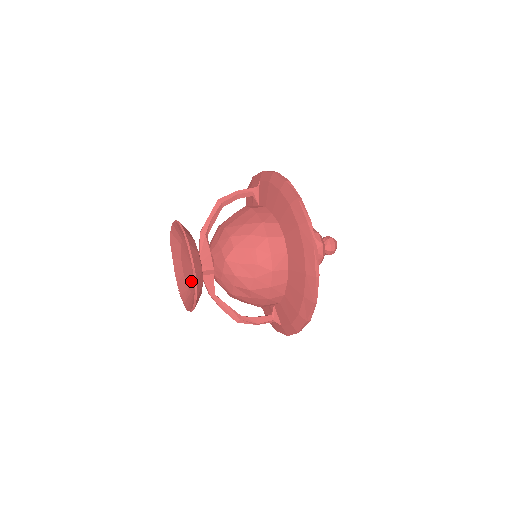
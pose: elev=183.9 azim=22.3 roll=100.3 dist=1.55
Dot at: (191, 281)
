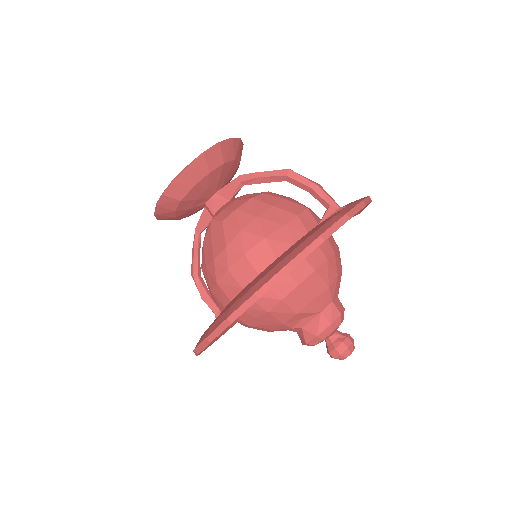
Dot at: occluded
